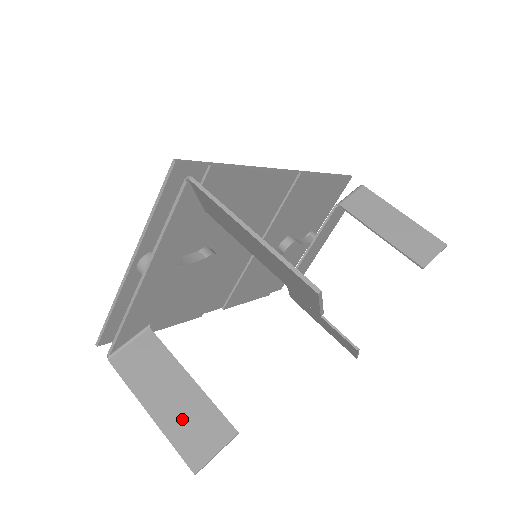
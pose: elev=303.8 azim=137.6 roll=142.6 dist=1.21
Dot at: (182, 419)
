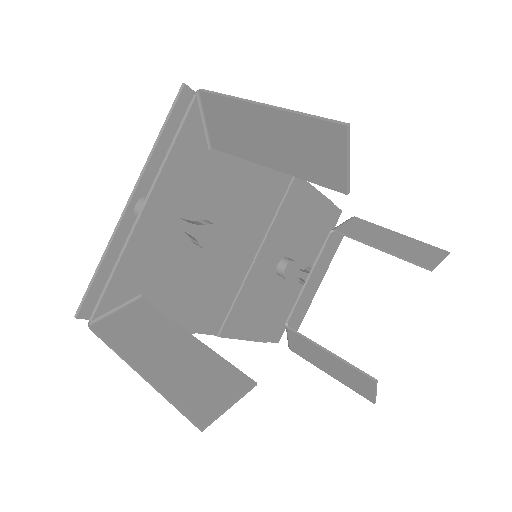
Dot at: (182, 374)
